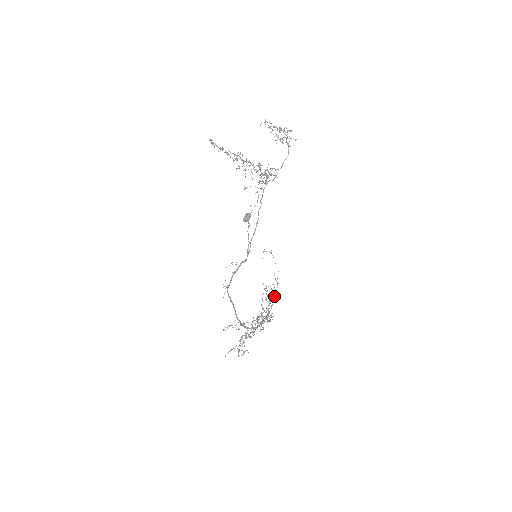
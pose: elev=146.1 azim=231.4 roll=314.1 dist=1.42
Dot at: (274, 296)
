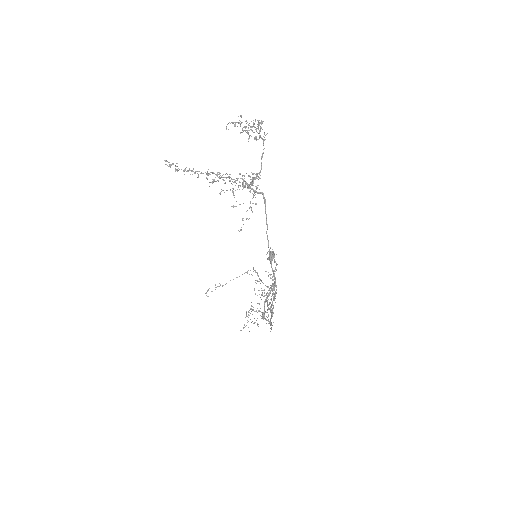
Dot at: occluded
